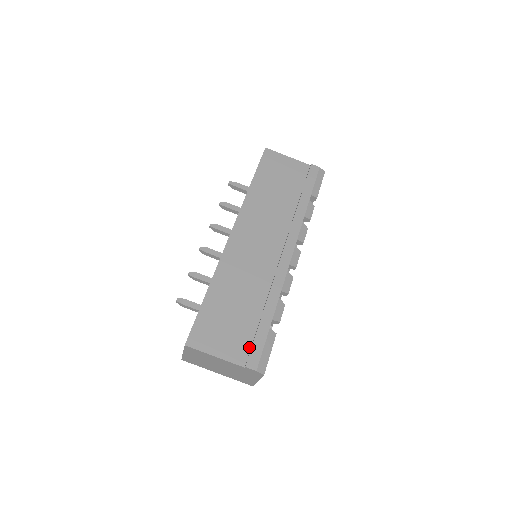
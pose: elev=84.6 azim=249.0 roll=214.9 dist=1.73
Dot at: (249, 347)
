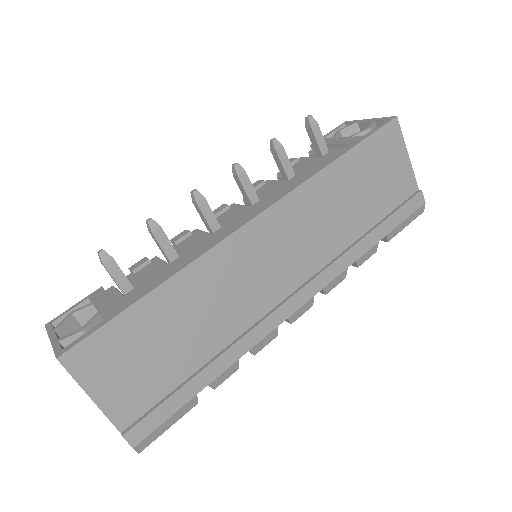
Dot at: (149, 407)
